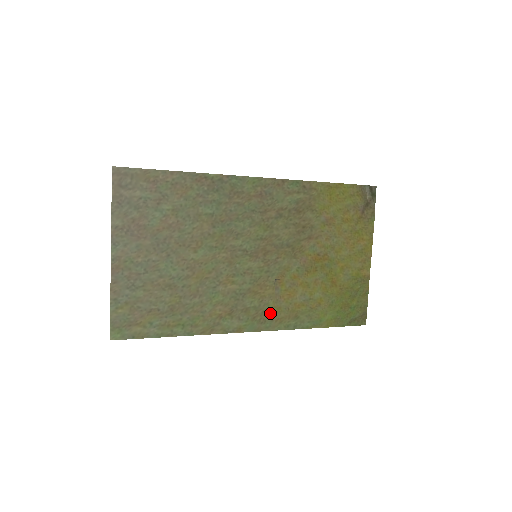
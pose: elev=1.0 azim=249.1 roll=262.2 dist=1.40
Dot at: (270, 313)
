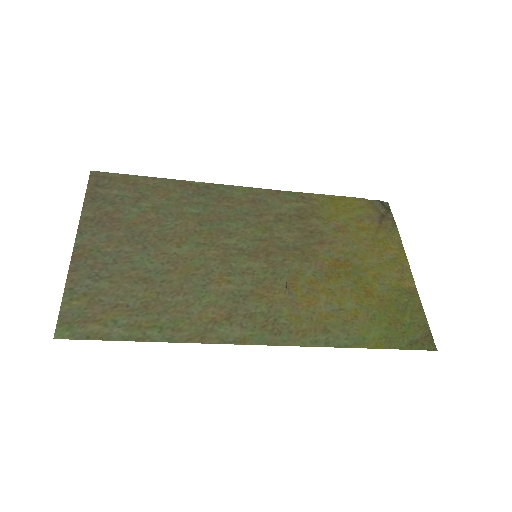
Dot at: (286, 322)
